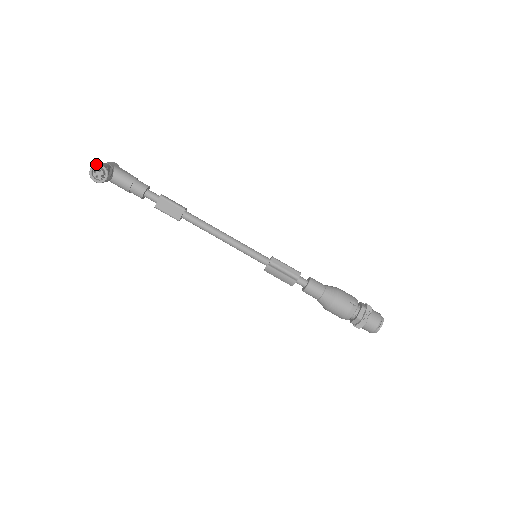
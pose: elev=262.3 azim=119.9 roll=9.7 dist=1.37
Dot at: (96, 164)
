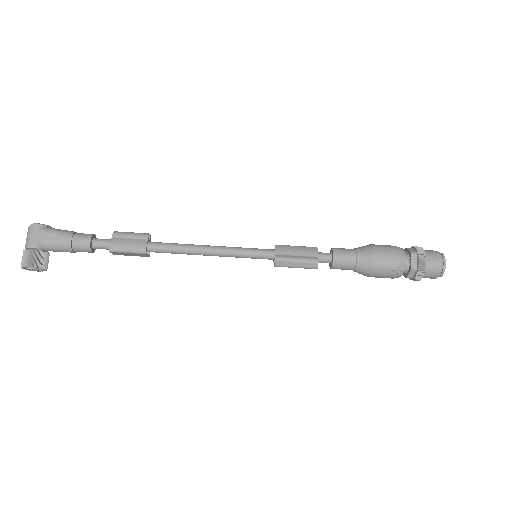
Dot at: (22, 267)
